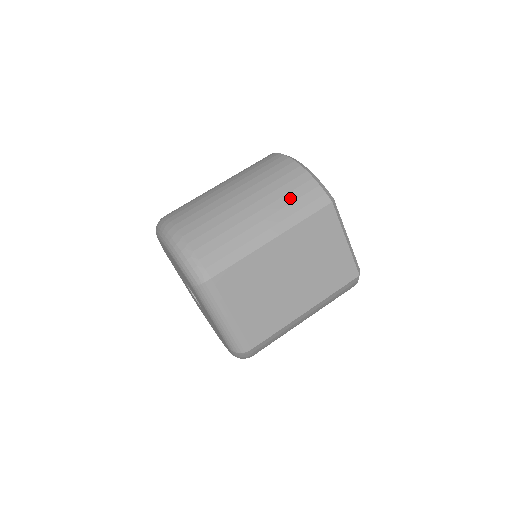
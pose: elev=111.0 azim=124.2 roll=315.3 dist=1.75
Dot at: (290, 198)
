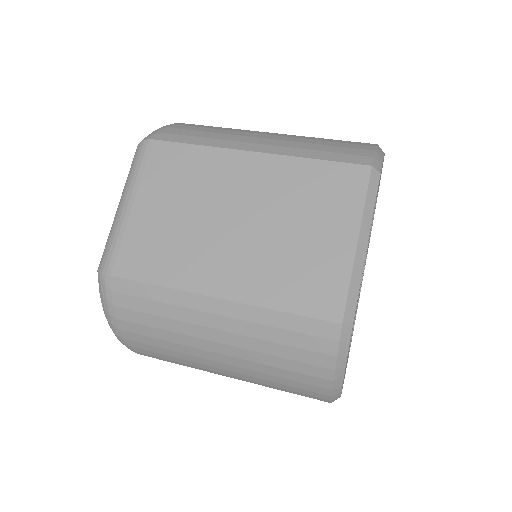
Dot at: (324, 143)
